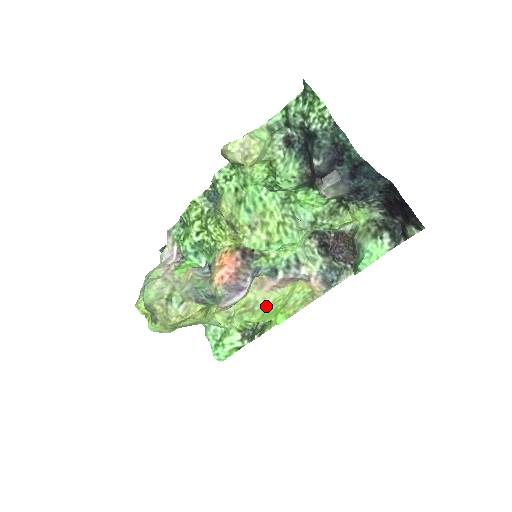
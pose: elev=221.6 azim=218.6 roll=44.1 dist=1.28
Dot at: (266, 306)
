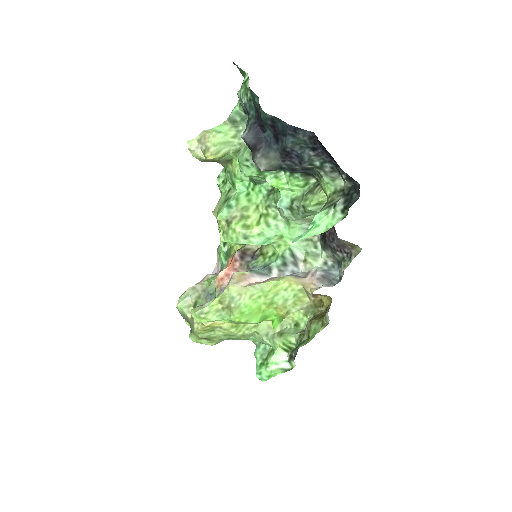
Dot at: (243, 303)
